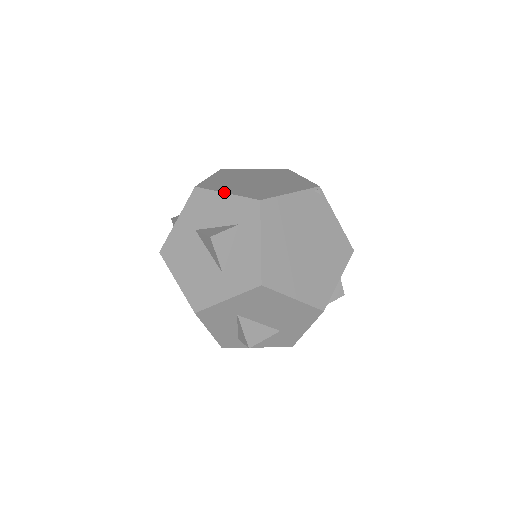
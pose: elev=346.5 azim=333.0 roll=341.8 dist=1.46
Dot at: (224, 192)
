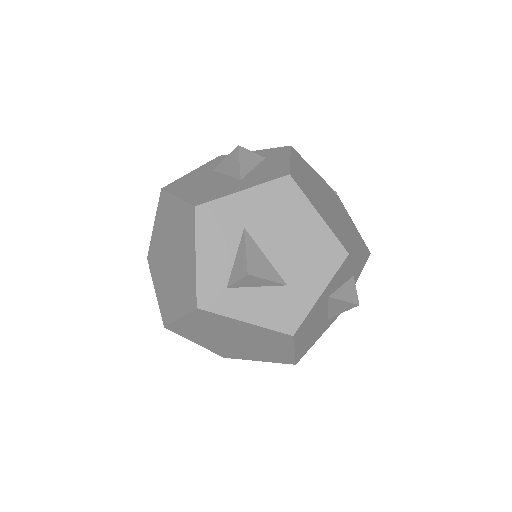
Dot at: occluded
